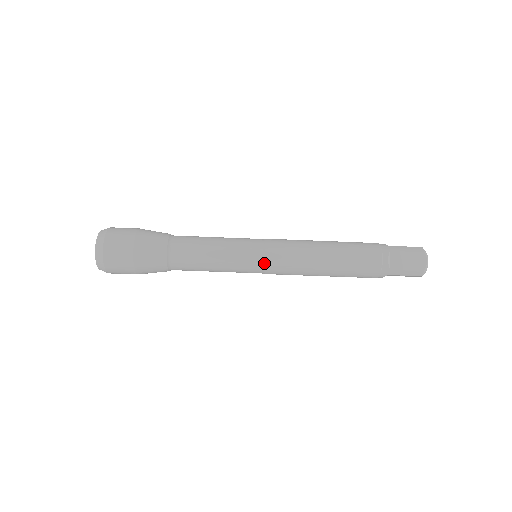
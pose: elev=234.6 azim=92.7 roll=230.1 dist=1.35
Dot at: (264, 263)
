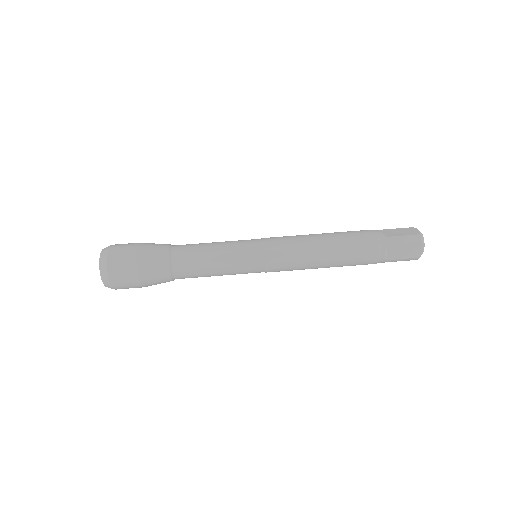
Dot at: (263, 245)
